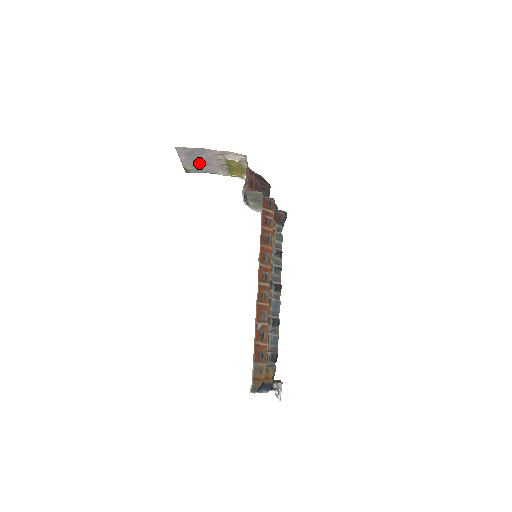
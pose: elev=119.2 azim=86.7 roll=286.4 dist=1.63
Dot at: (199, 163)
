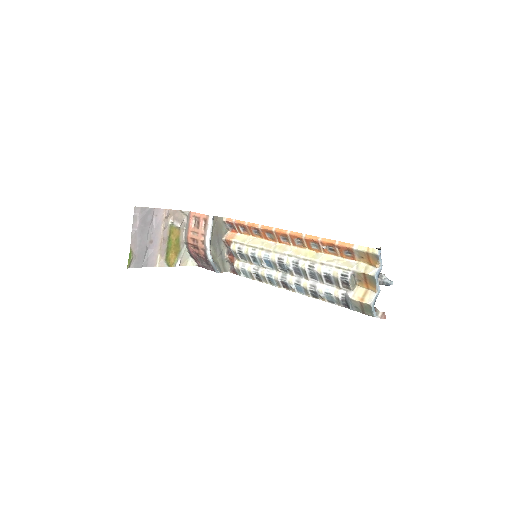
Dot at: (144, 242)
